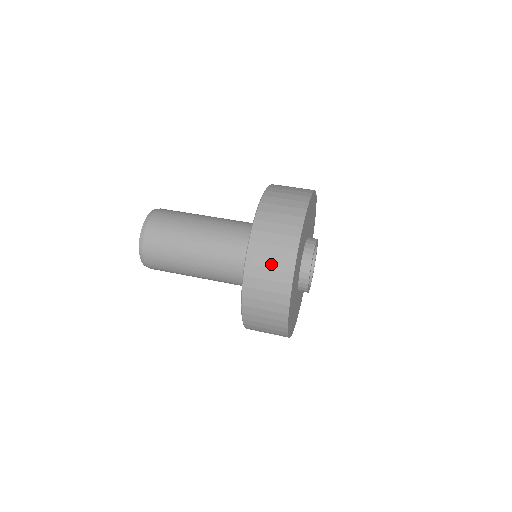
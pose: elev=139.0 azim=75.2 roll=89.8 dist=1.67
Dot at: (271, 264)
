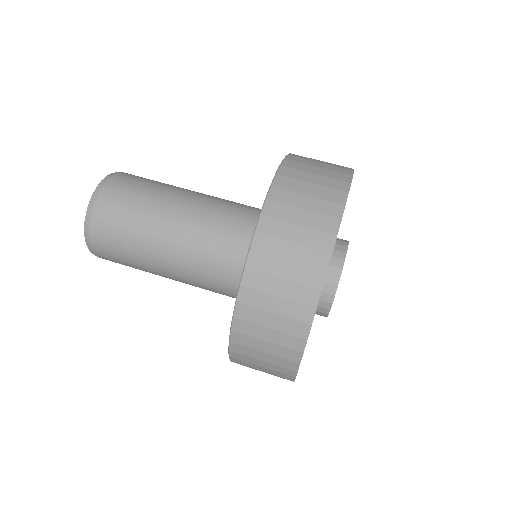
Dot at: (281, 290)
